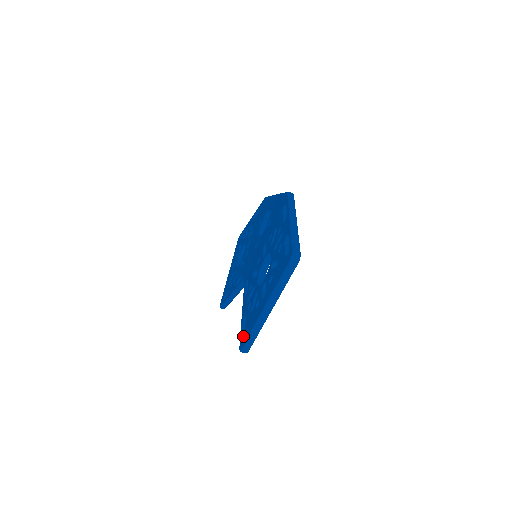
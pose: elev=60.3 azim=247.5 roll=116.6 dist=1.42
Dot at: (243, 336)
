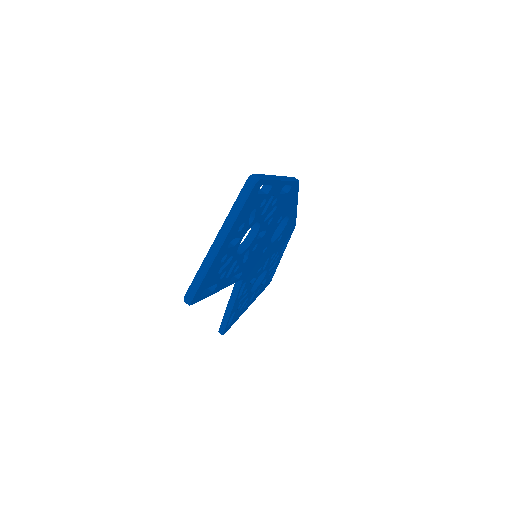
Dot at: occluded
